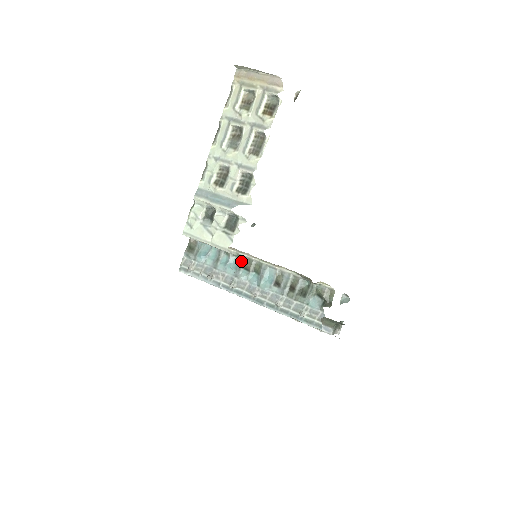
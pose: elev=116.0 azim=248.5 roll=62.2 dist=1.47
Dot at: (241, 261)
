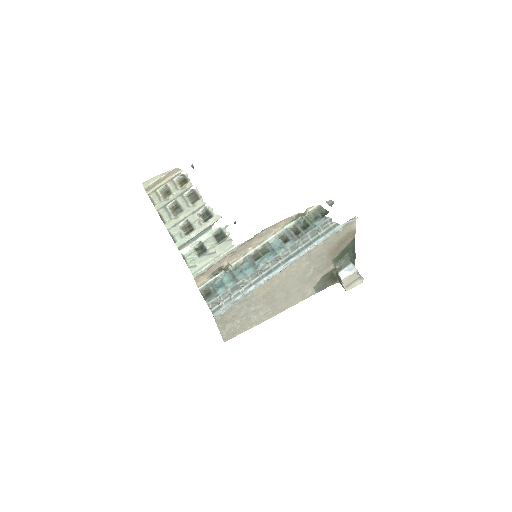
Dot at: (250, 259)
